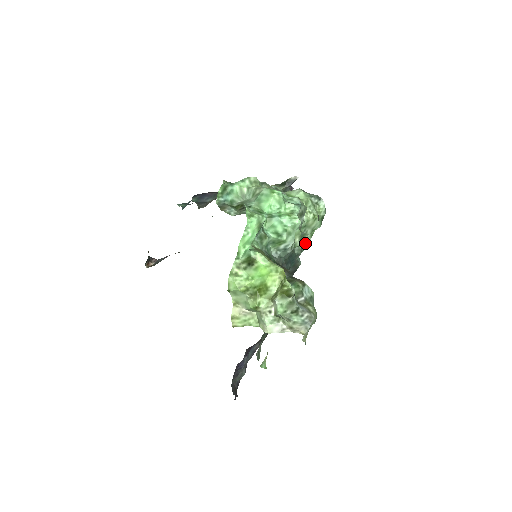
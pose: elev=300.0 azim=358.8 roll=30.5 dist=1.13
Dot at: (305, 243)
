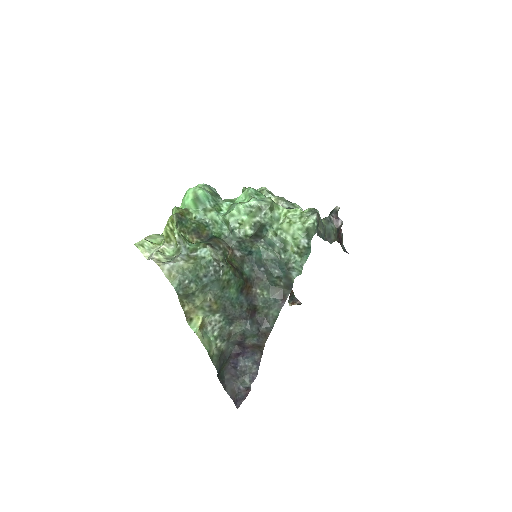
Dot at: (305, 260)
